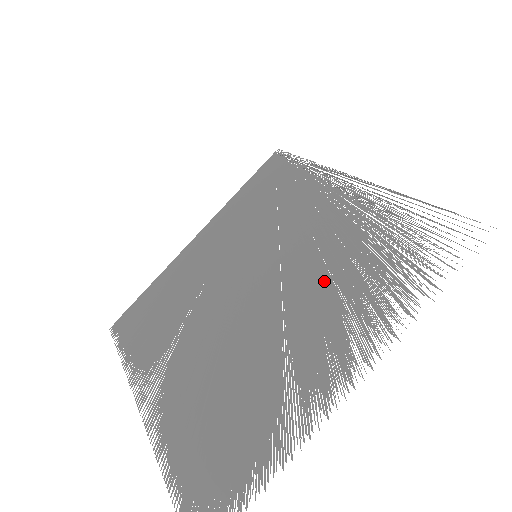
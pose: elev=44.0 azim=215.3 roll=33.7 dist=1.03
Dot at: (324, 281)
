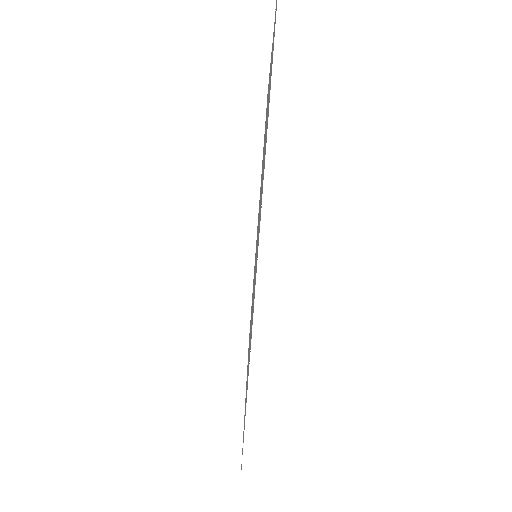
Dot at: occluded
